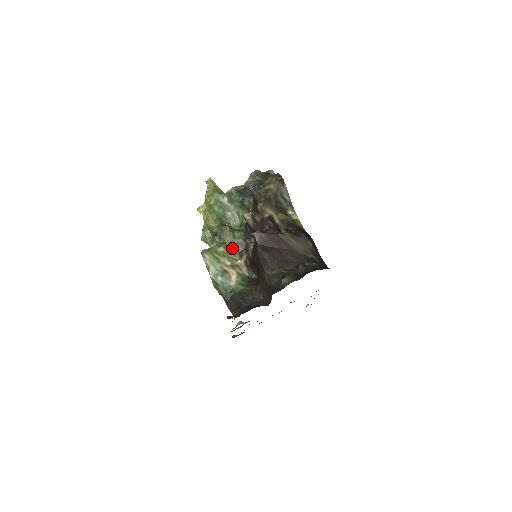
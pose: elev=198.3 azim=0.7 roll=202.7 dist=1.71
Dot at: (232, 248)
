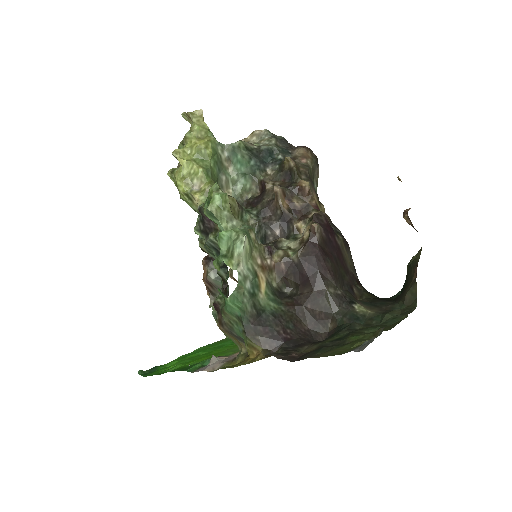
Dot at: occluded
